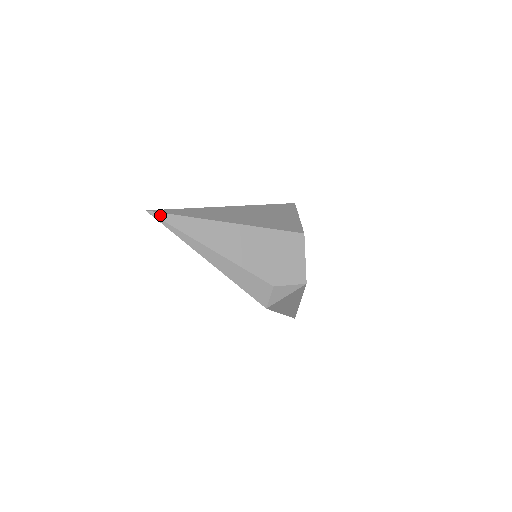
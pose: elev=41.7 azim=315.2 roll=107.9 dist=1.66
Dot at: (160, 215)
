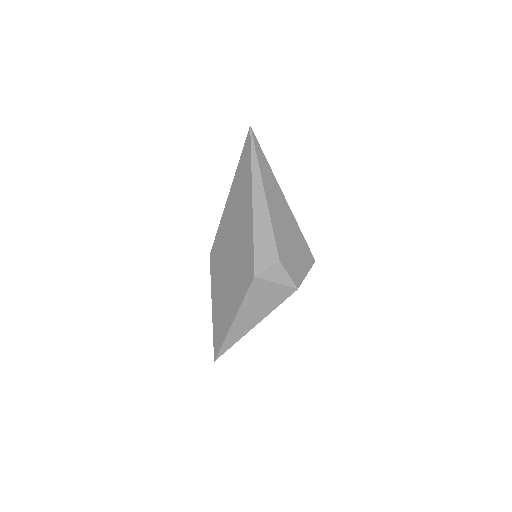
Dot at: (255, 138)
